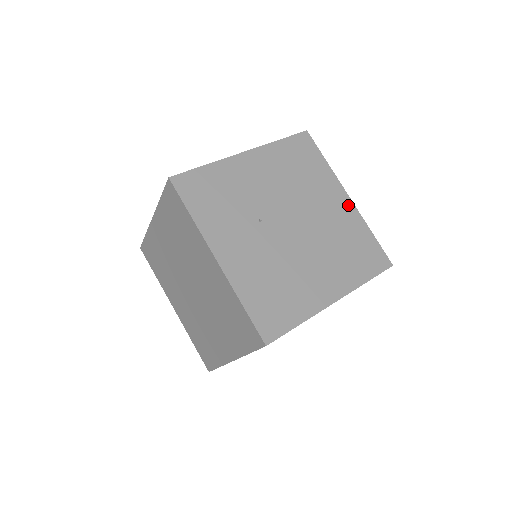
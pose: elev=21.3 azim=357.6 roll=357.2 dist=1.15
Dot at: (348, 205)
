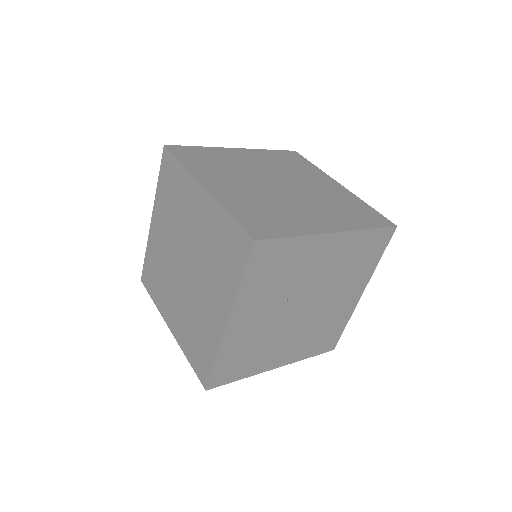
Dot at: (355, 301)
